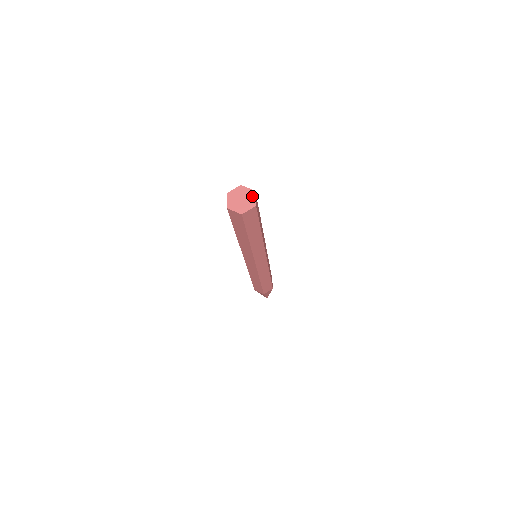
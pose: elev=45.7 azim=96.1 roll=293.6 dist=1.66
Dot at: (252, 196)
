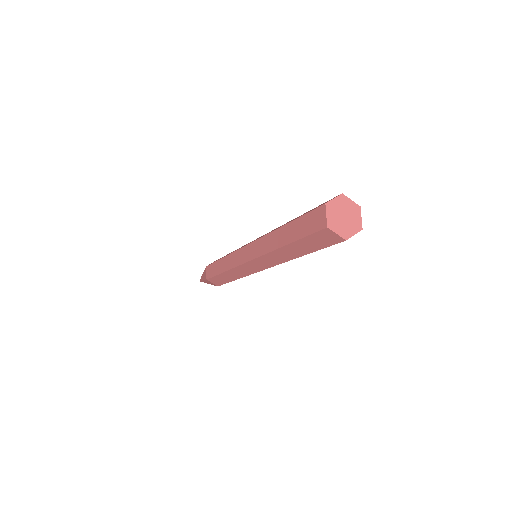
Dot at: (357, 214)
